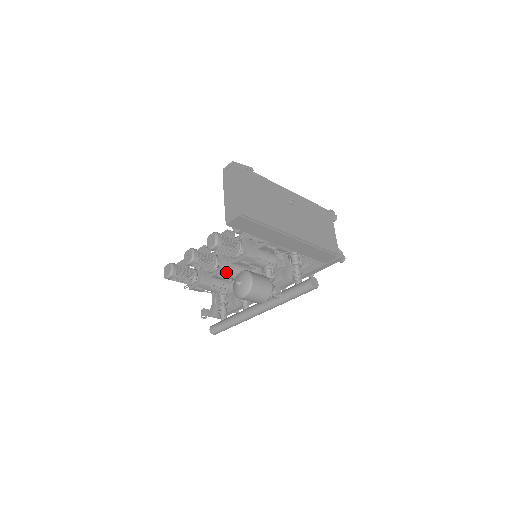
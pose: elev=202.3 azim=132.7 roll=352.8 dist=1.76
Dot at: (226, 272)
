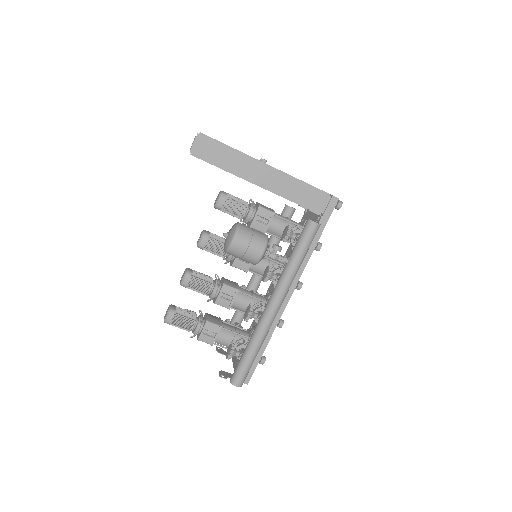
Dot at: (230, 288)
